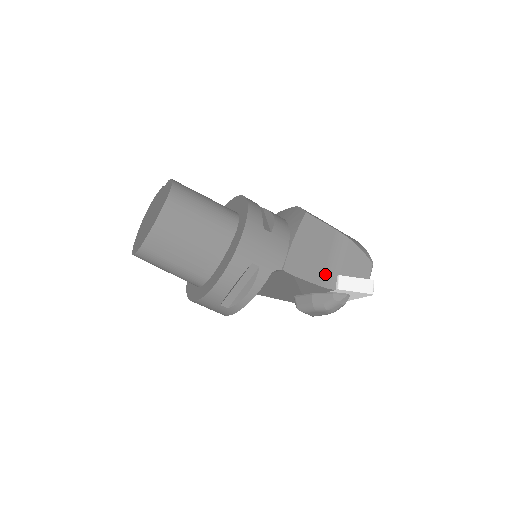
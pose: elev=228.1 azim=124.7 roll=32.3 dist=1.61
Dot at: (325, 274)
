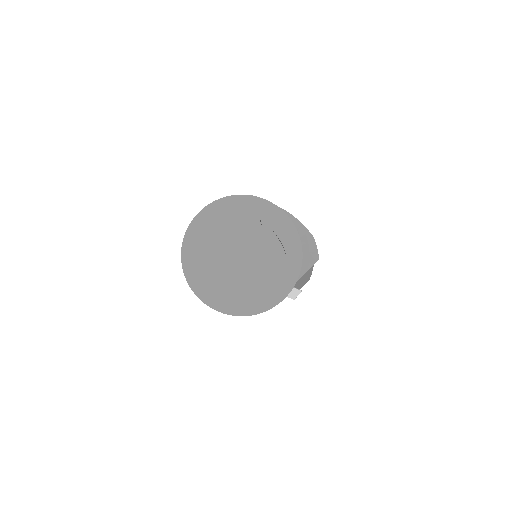
Dot at: occluded
